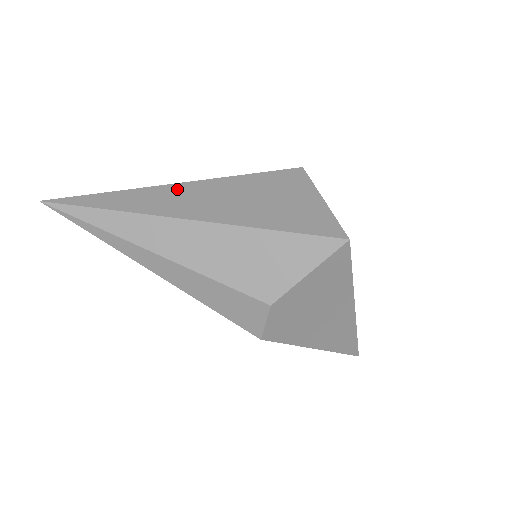
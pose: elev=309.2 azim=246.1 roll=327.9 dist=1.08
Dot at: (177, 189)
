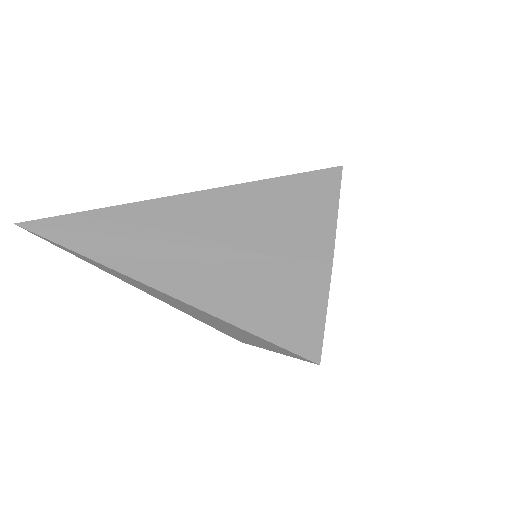
Dot at: (178, 255)
